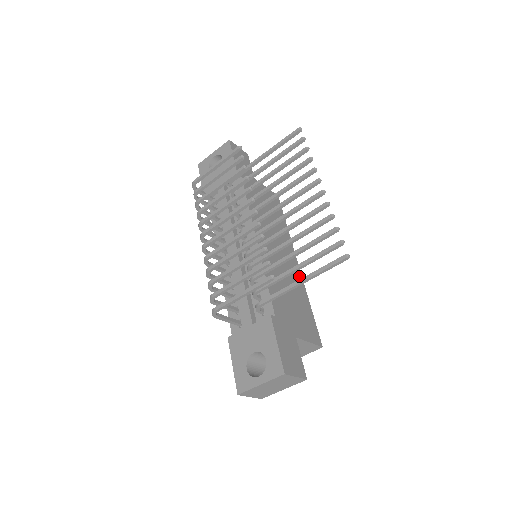
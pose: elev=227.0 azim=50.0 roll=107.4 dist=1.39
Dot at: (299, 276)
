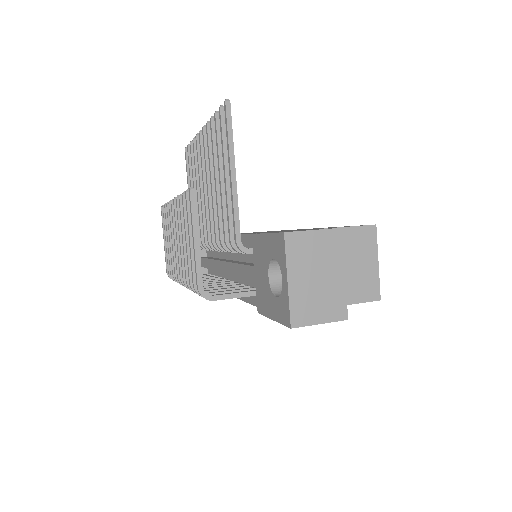
Dot at: occluded
